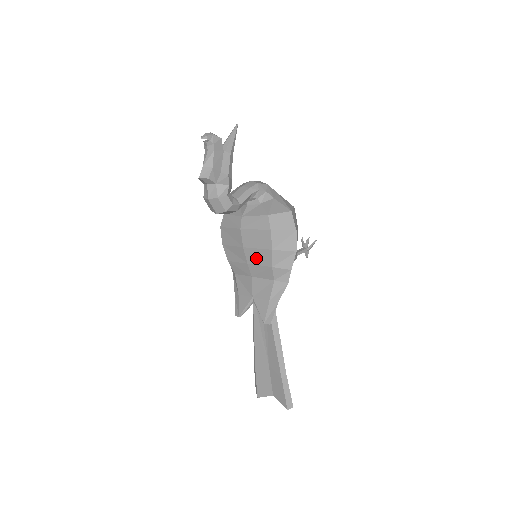
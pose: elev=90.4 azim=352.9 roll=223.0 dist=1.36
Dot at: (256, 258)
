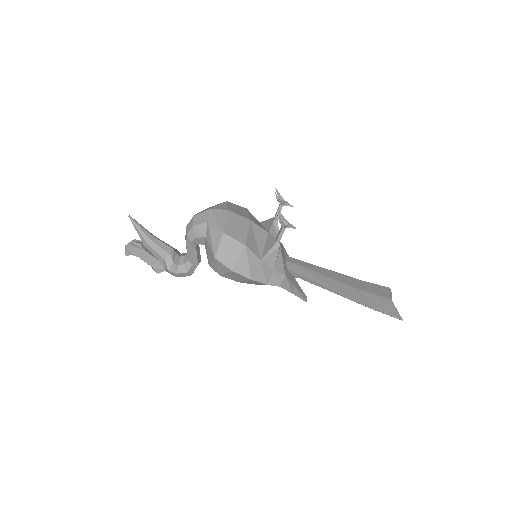
Dot at: occluded
